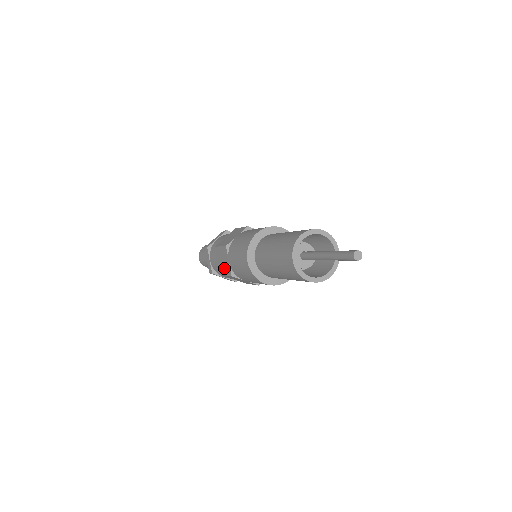
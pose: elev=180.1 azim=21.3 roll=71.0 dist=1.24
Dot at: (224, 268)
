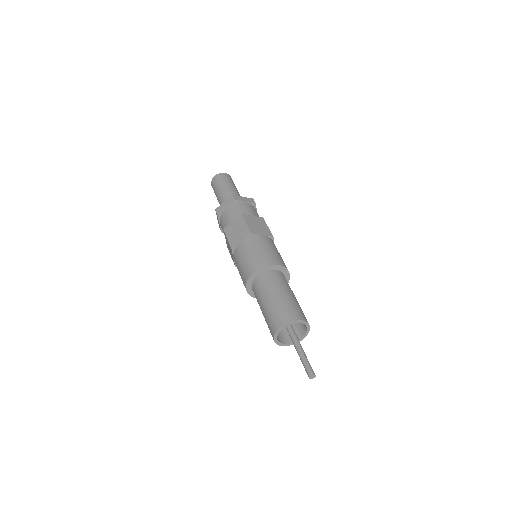
Dot at: (230, 253)
